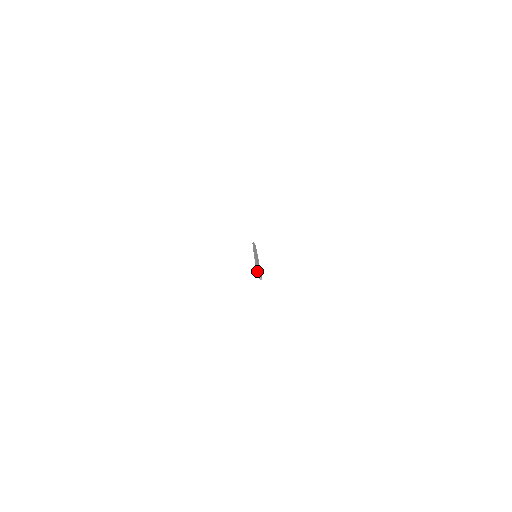
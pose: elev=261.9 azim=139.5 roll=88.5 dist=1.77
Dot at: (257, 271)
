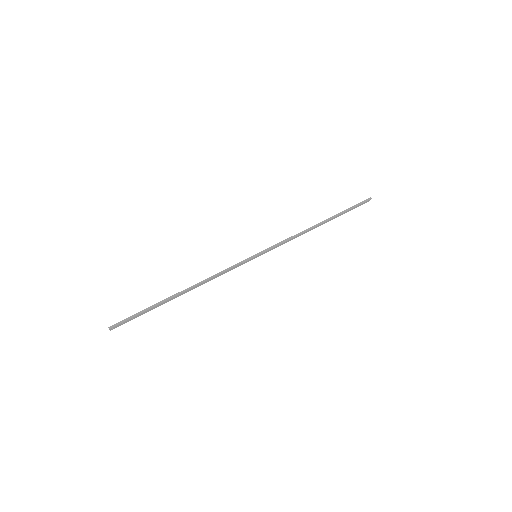
Dot at: (128, 319)
